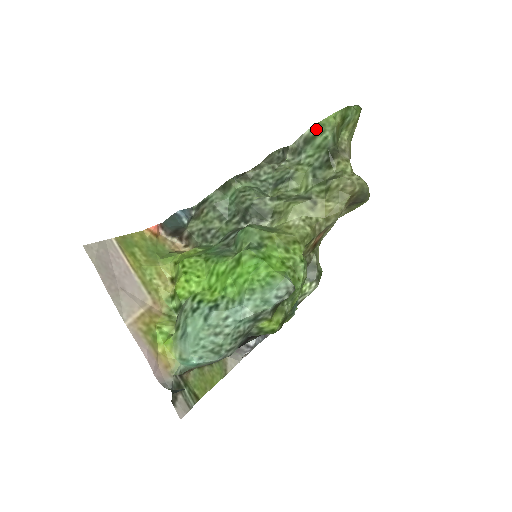
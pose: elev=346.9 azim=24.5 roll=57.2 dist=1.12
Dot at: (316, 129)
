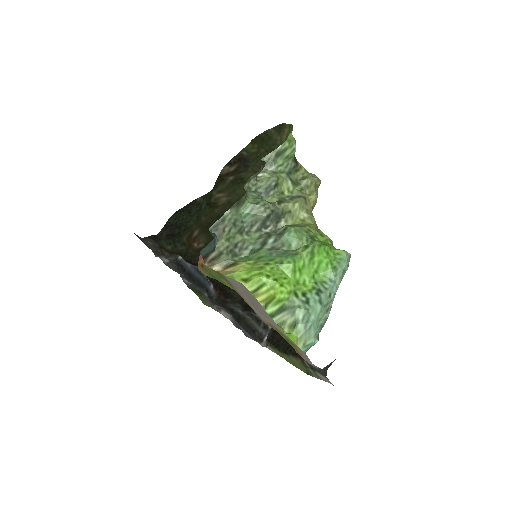
Dot at: (287, 144)
